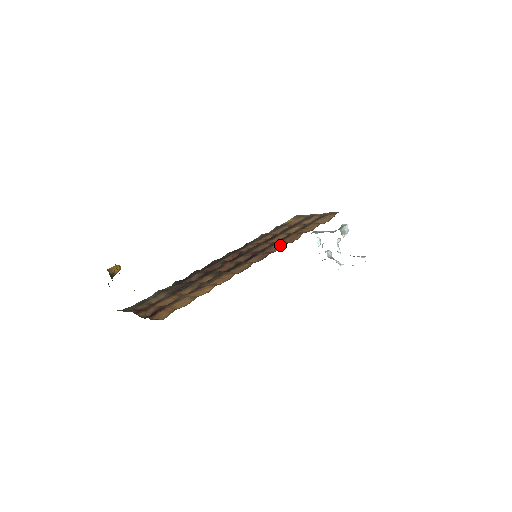
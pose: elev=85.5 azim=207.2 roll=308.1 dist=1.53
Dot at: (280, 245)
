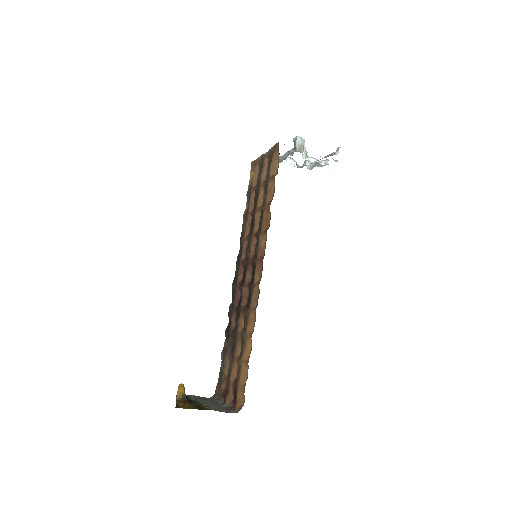
Dot at: (263, 238)
